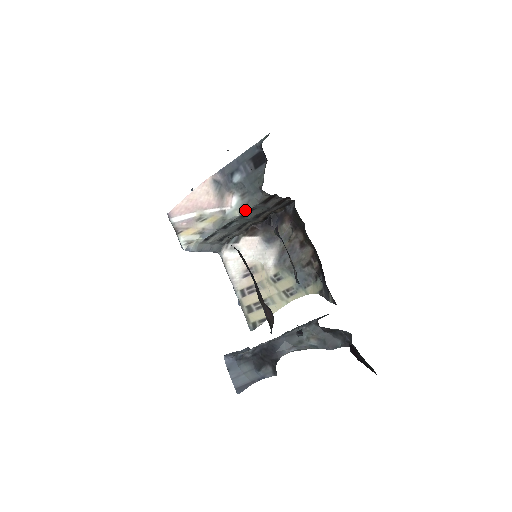
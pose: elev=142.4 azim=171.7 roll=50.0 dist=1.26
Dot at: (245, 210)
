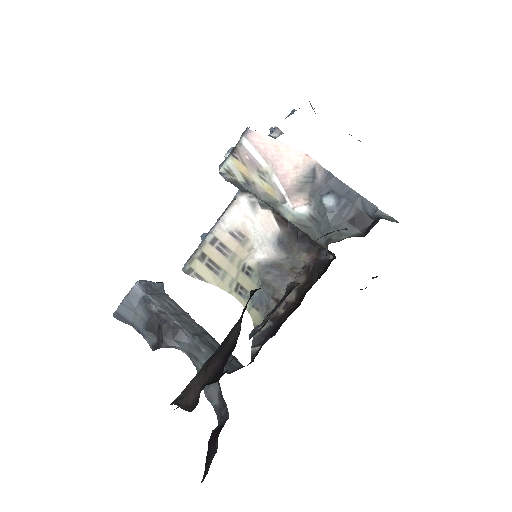
Dot at: (298, 225)
